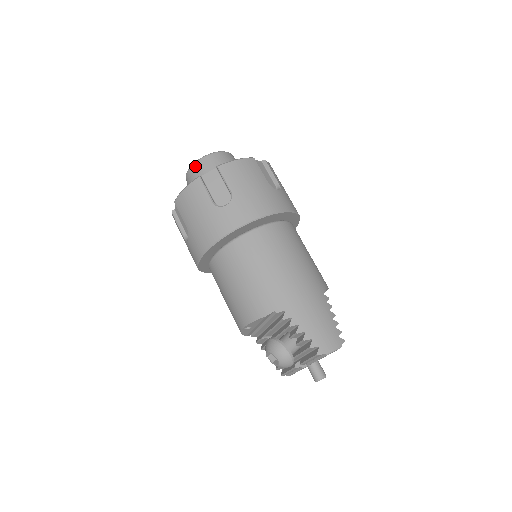
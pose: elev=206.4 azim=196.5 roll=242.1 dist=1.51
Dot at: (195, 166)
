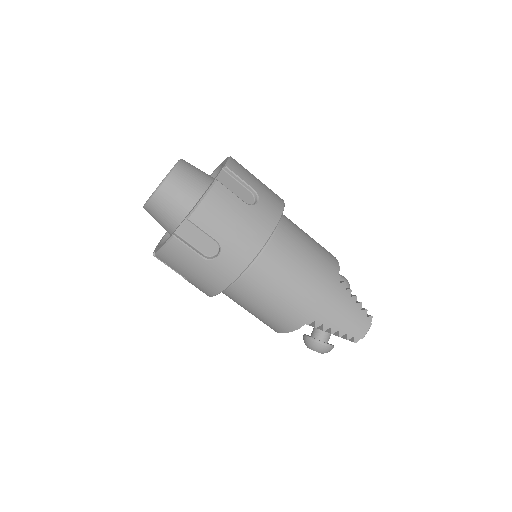
Dot at: (152, 204)
